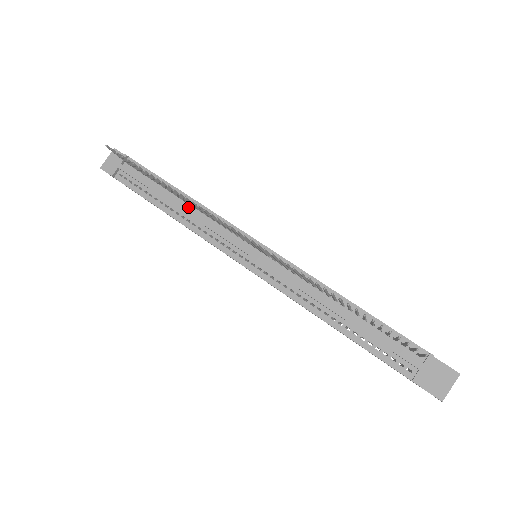
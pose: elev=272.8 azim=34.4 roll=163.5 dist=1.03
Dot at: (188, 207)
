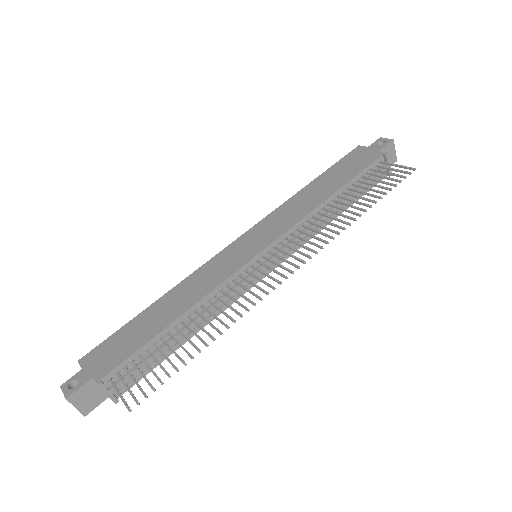
Dot at: (196, 315)
